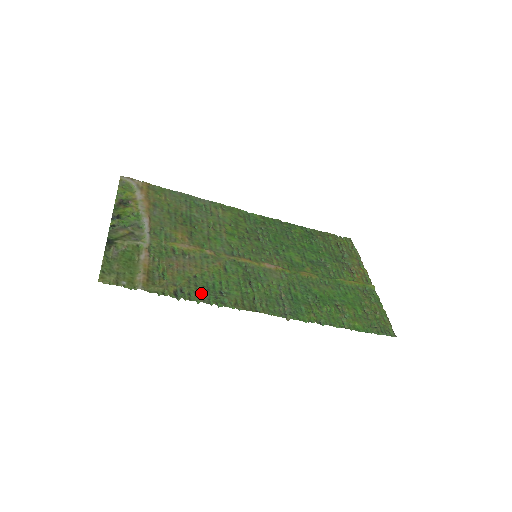
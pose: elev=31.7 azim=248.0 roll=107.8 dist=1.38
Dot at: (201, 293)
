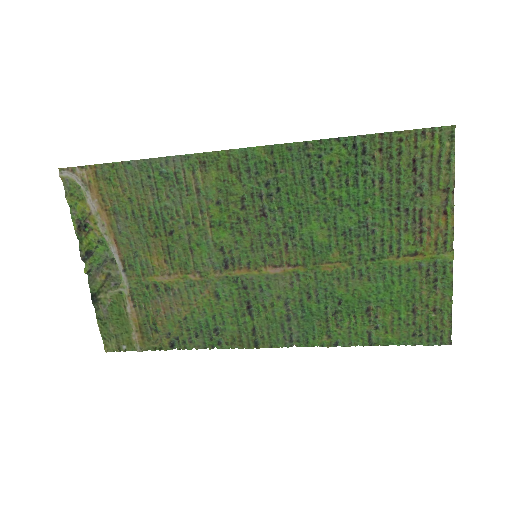
Dot at: (195, 339)
